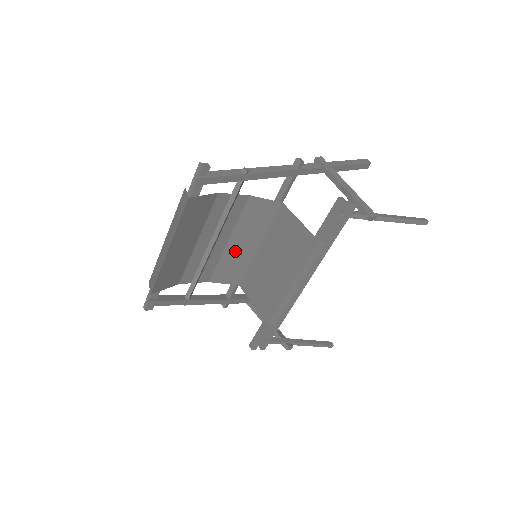
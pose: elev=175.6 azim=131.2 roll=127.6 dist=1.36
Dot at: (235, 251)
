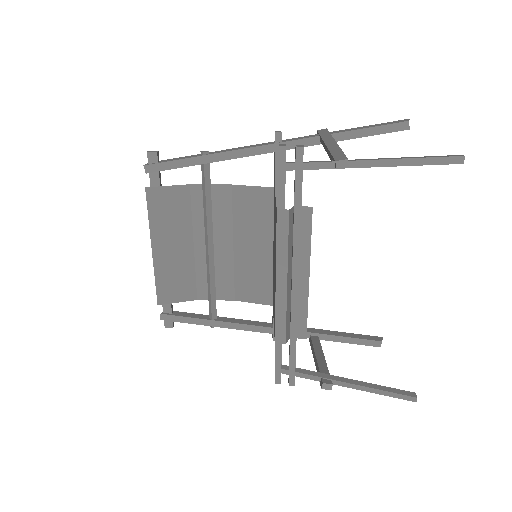
Dot at: (247, 258)
